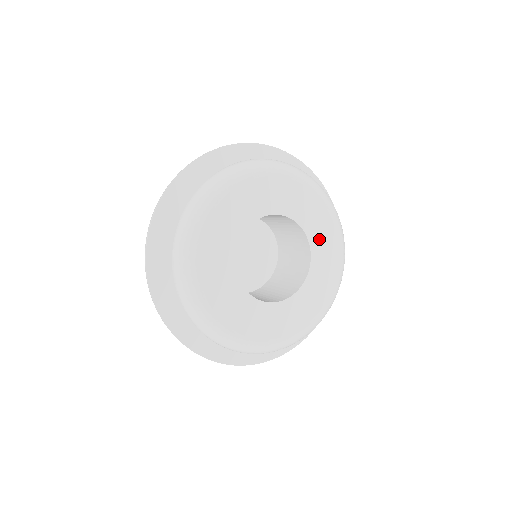
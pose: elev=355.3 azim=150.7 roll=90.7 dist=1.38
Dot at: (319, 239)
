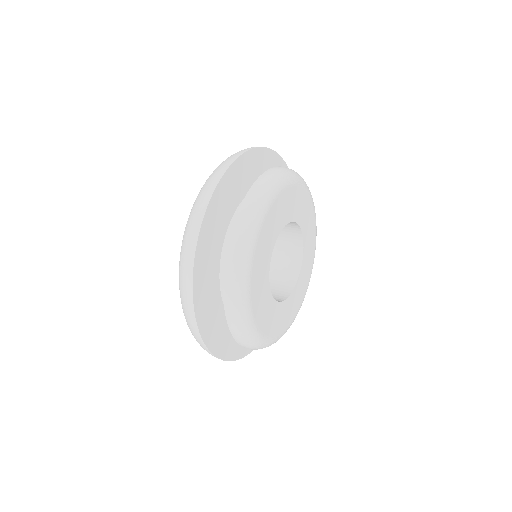
Dot at: (294, 209)
